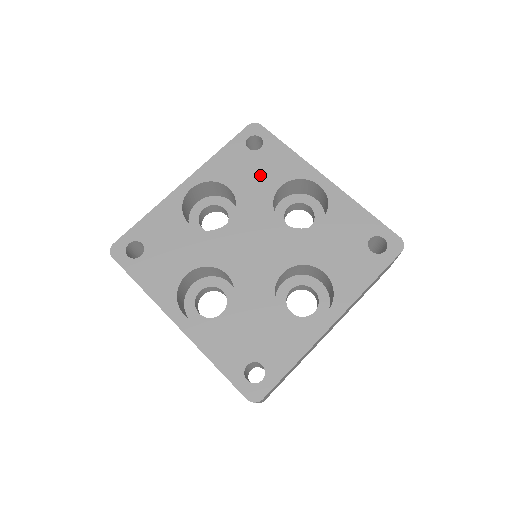
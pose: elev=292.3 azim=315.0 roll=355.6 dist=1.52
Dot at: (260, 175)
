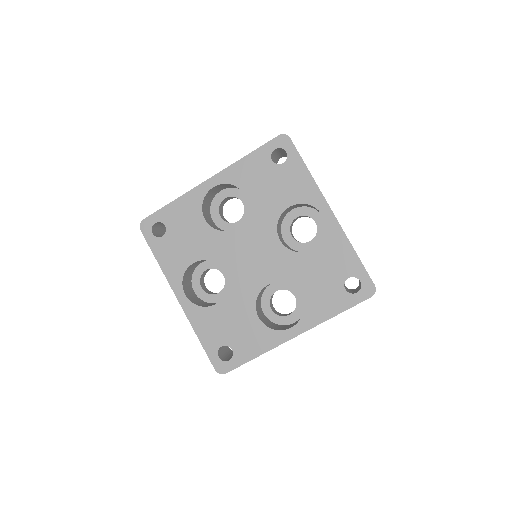
Dot at: (275, 191)
